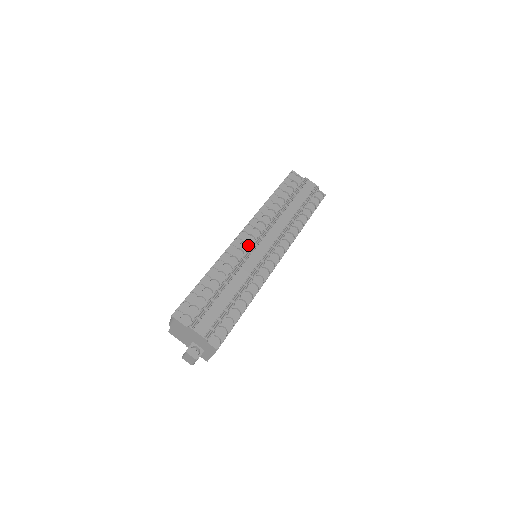
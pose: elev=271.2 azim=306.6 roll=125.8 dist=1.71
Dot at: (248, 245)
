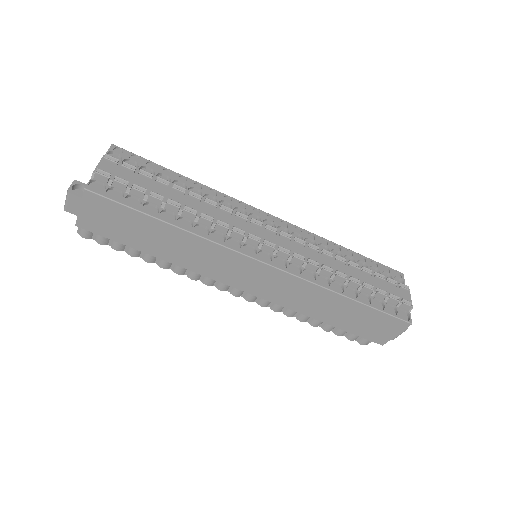
Dot at: occluded
